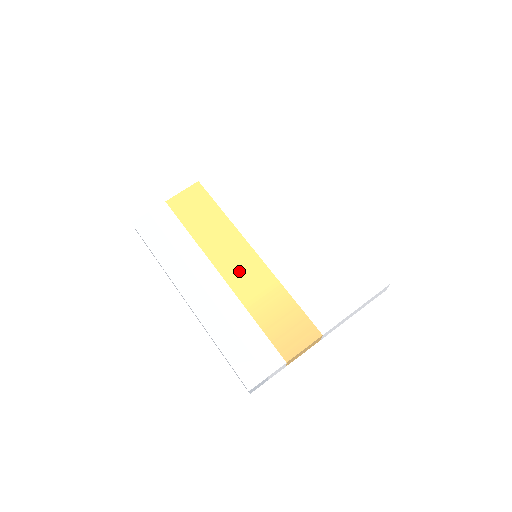
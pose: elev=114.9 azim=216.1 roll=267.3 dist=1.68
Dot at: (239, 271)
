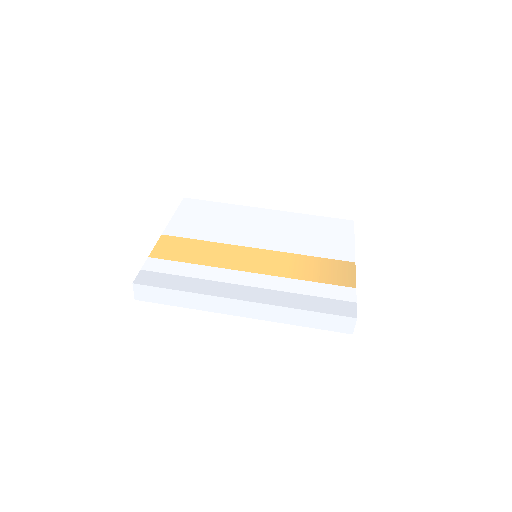
Dot at: (259, 263)
